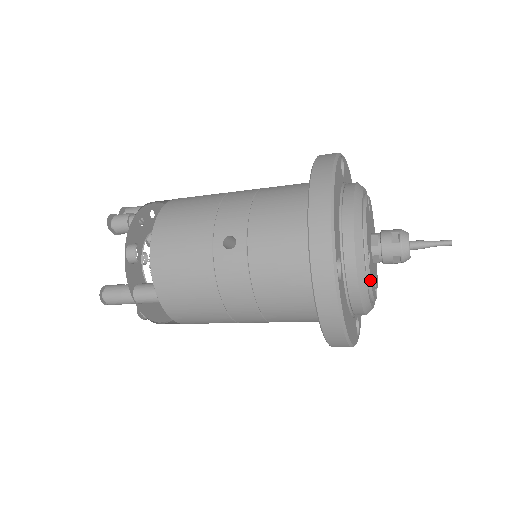
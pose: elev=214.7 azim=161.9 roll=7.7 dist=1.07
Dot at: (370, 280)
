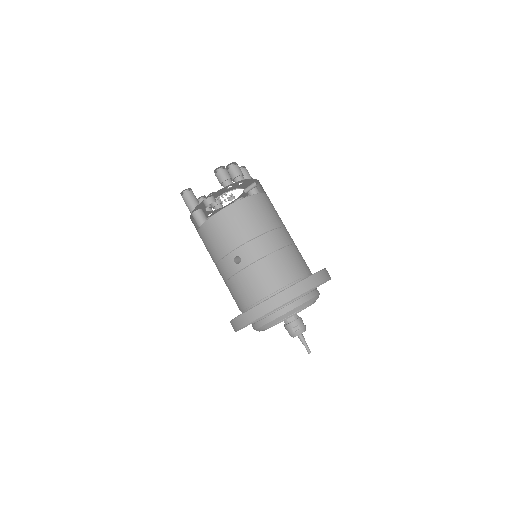
Dot at: occluded
